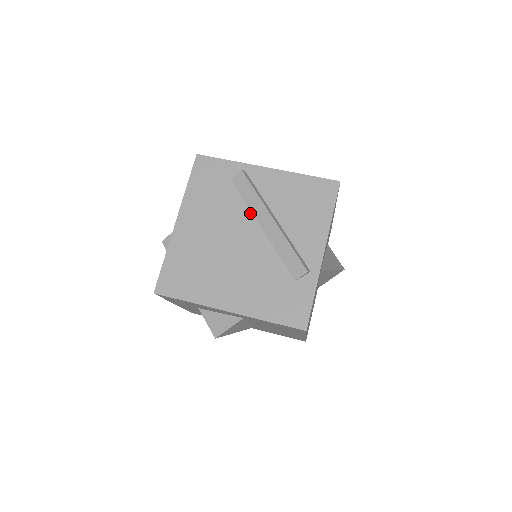
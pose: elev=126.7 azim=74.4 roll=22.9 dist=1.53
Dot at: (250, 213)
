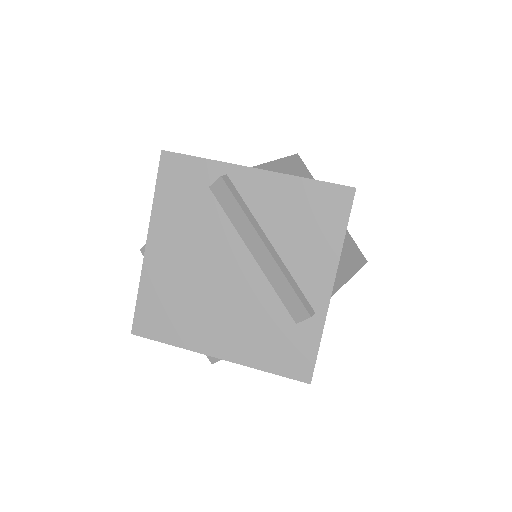
Dot at: (236, 234)
